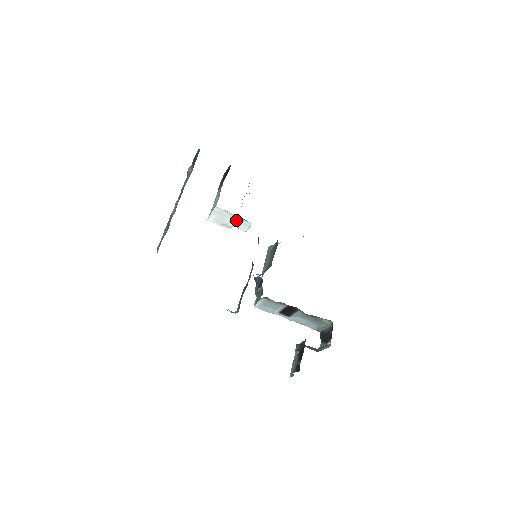
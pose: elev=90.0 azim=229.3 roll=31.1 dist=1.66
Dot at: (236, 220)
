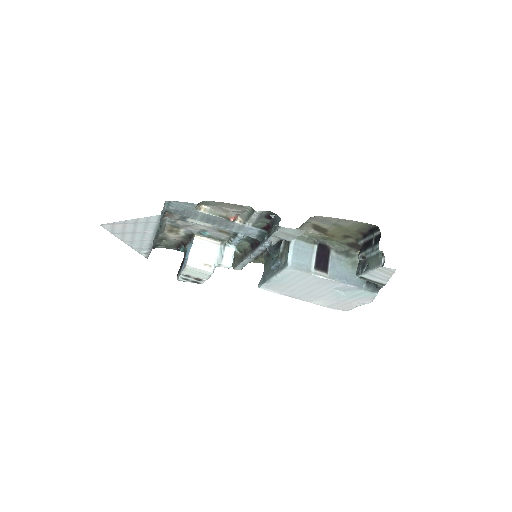
Dot at: (217, 252)
